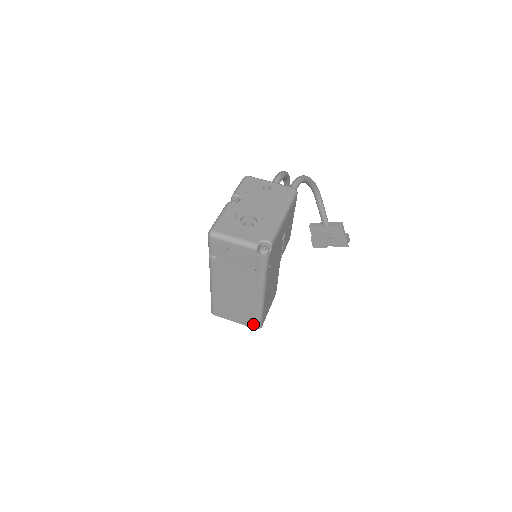
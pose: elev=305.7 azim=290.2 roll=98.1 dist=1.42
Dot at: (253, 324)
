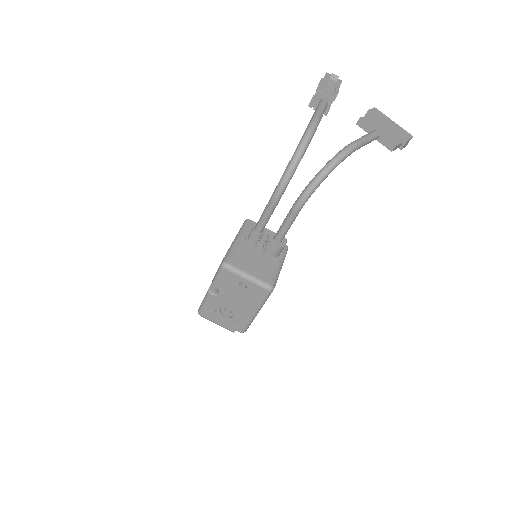
Dot at: occluded
